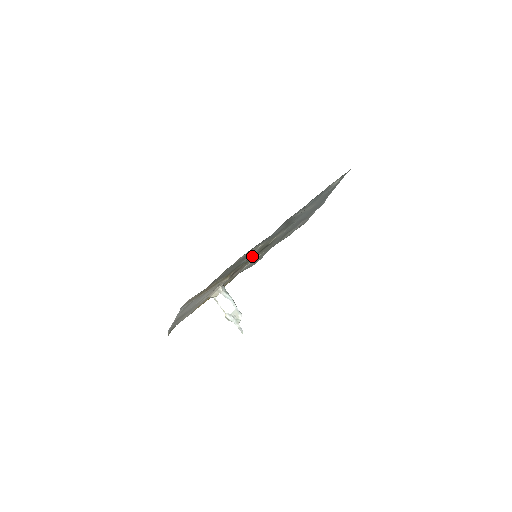
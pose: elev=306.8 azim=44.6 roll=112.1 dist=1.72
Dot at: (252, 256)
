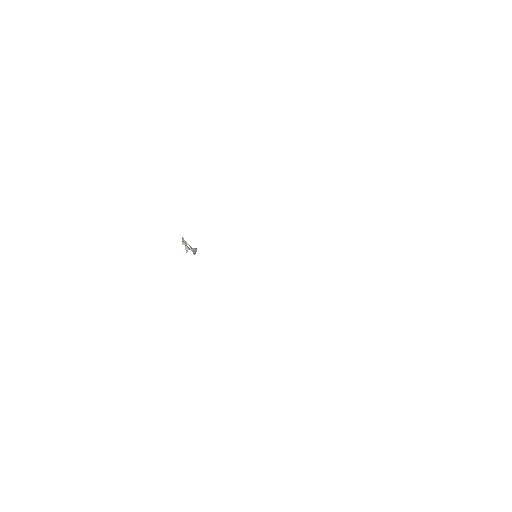
Dot at: occluded
